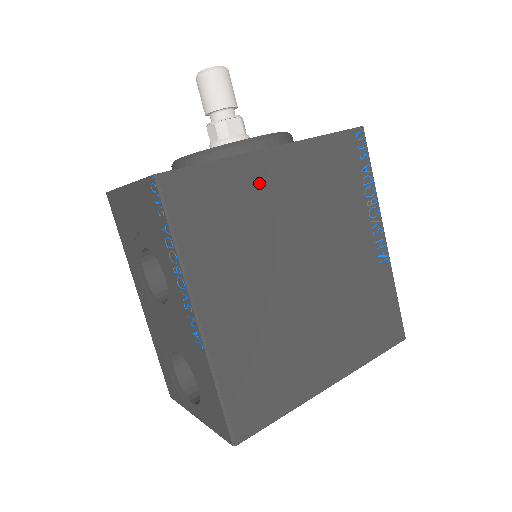
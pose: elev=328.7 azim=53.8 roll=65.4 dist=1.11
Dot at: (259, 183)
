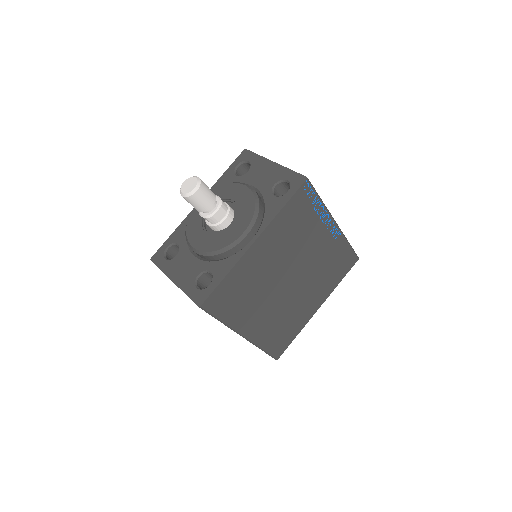
Dot at: (252, 265)
